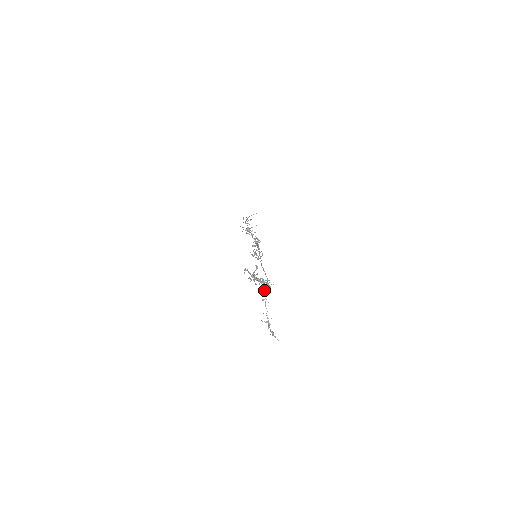
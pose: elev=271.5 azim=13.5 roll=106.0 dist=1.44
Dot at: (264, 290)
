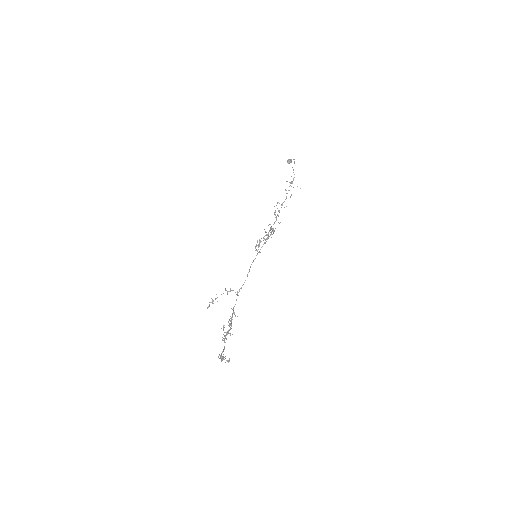
Dot at: (232, 290)
